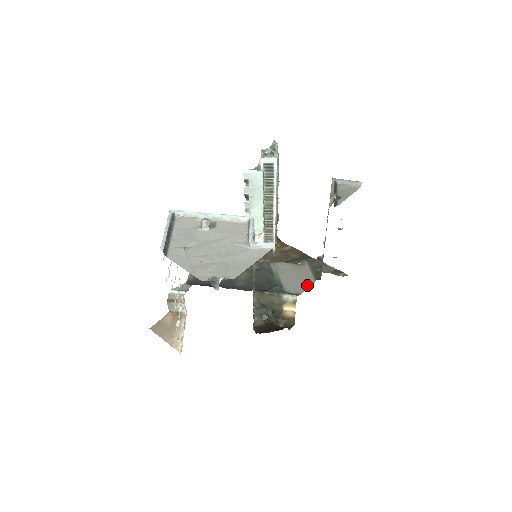
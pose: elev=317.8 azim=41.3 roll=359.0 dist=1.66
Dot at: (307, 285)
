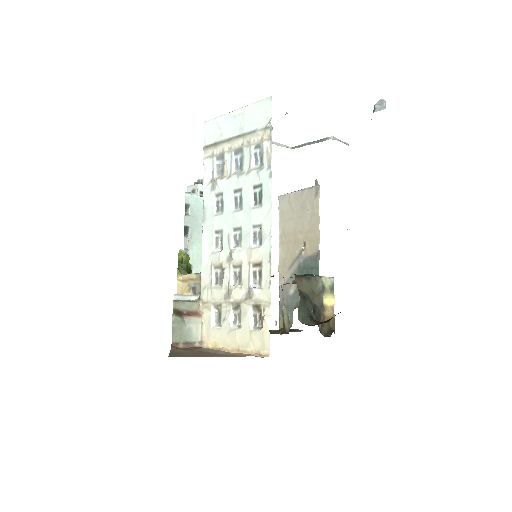
Dot at: occluded
